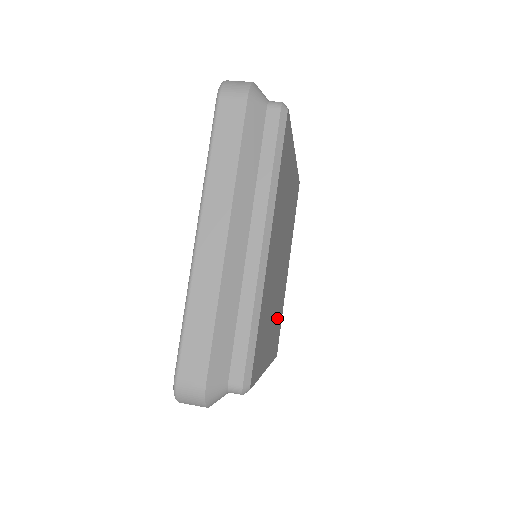
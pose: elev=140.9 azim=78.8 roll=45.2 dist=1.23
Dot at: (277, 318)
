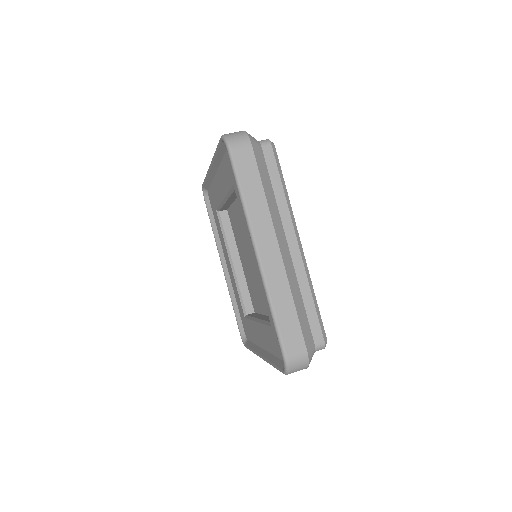
Dot at: occluded
